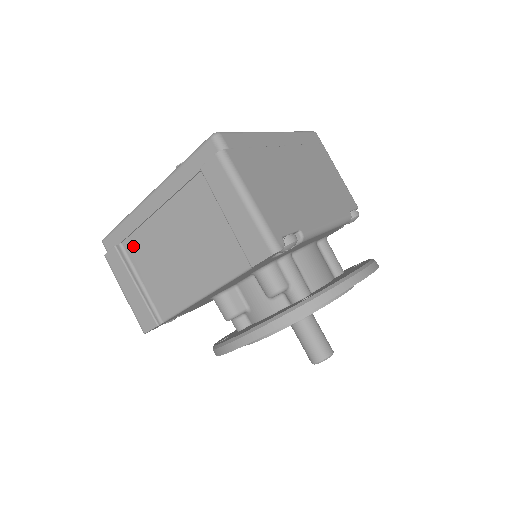
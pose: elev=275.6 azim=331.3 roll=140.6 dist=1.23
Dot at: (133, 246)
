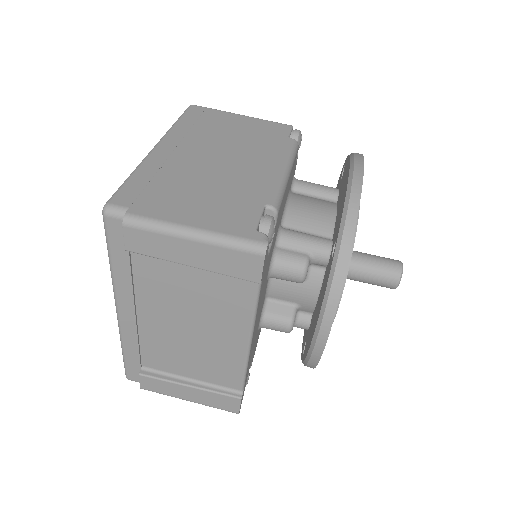
Dot at: (152, 360)
